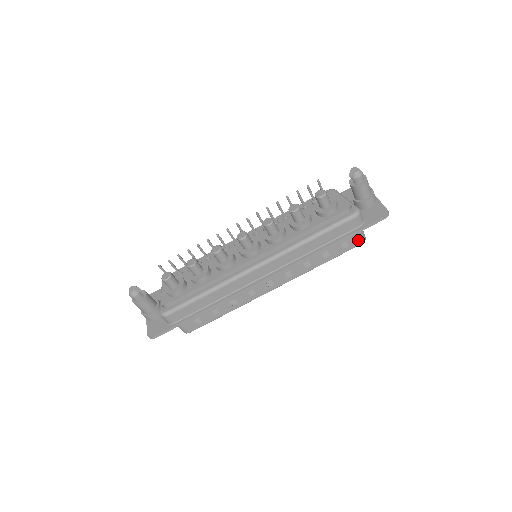
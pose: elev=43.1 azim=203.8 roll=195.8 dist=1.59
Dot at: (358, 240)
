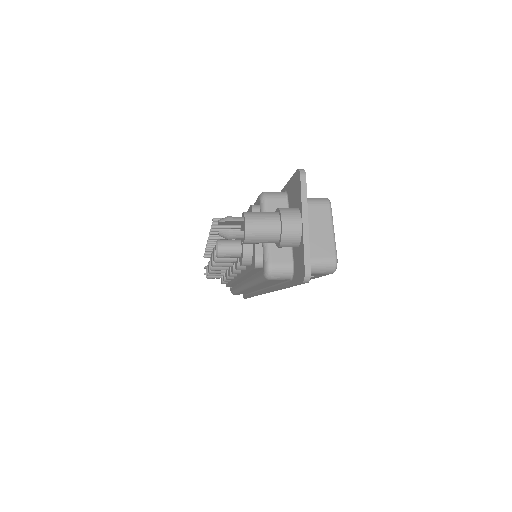
Dot at: (320, 274)
